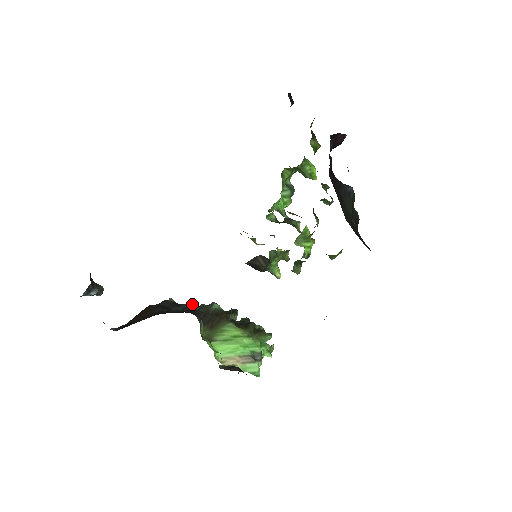
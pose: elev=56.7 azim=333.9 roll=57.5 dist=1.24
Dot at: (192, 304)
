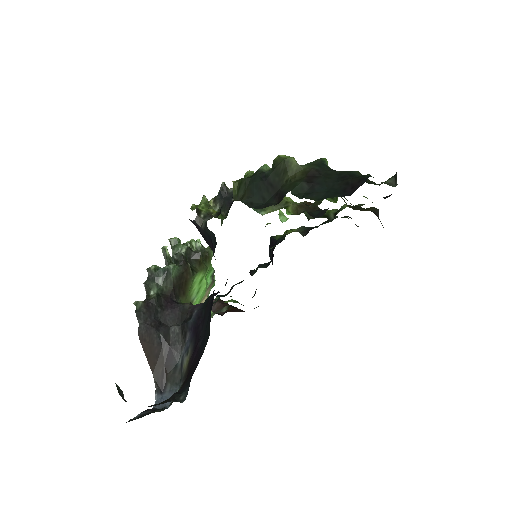
Dot at: (146, 283)
